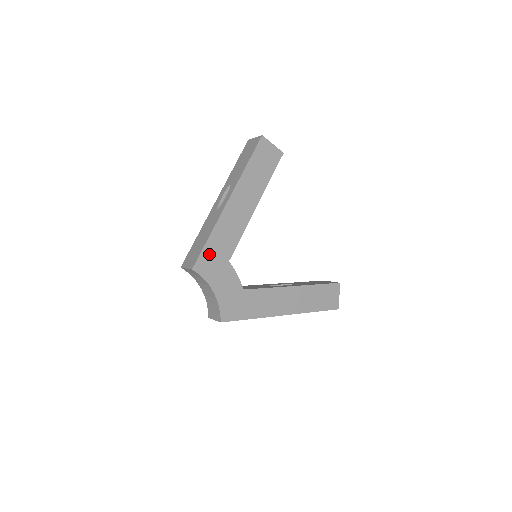
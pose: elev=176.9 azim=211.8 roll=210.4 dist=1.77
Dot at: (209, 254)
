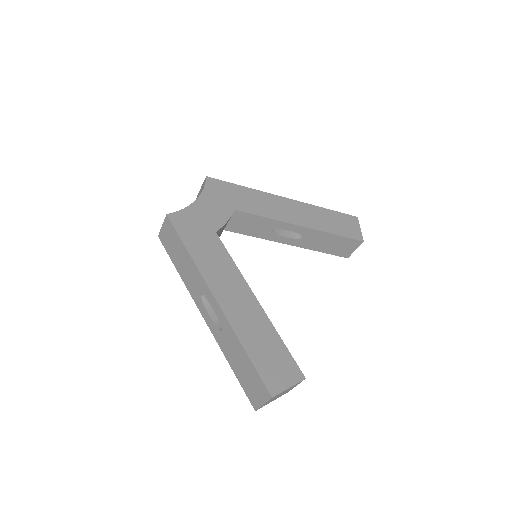
Dot at: (230, 189)
